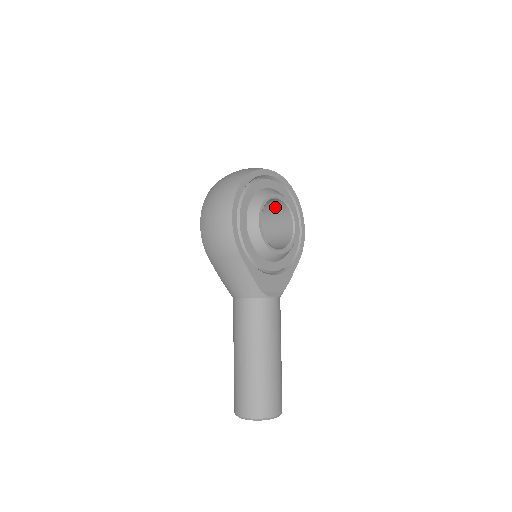
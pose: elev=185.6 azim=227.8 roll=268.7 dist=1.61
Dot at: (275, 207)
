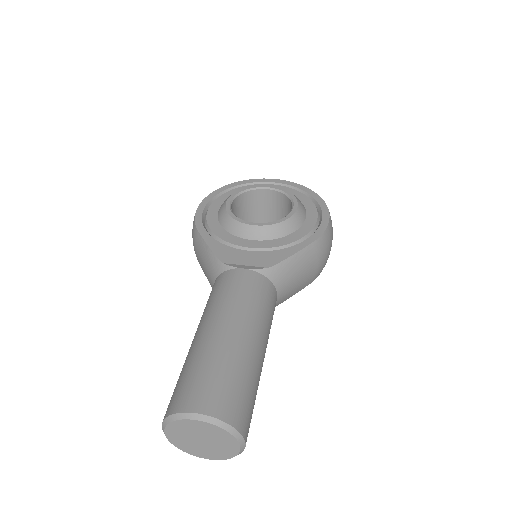
Dot at: (282, 207)
